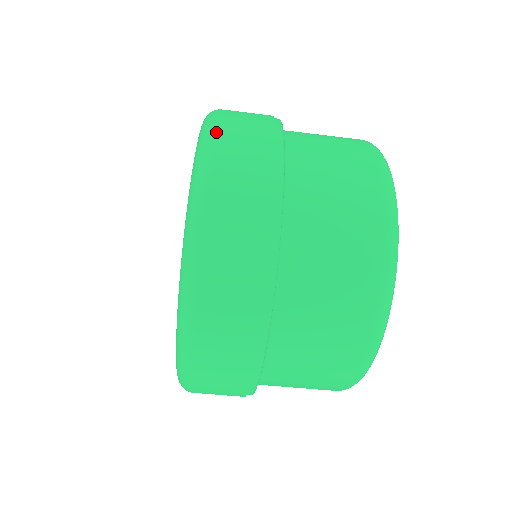
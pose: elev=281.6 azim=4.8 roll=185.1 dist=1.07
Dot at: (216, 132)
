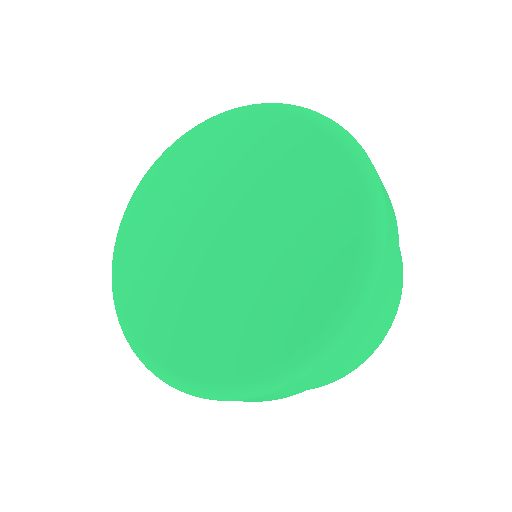
Dot at: (388, 224)
